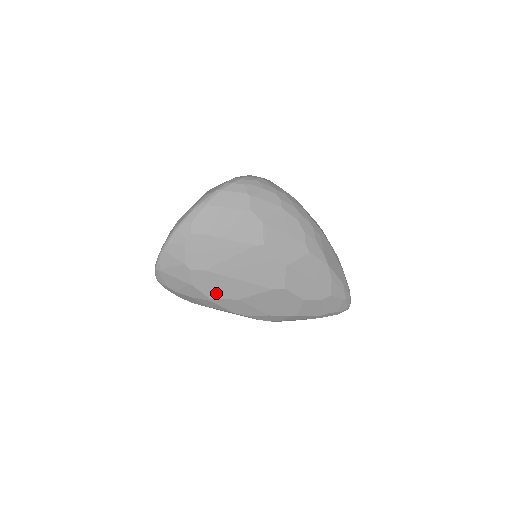
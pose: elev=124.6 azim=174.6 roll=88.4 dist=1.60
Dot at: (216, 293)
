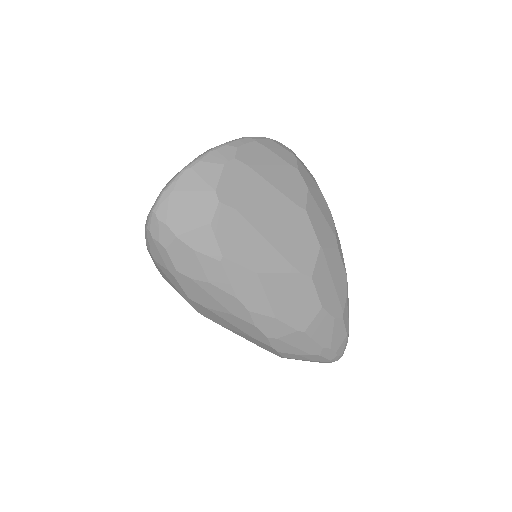
Dot at: (234, 251)
